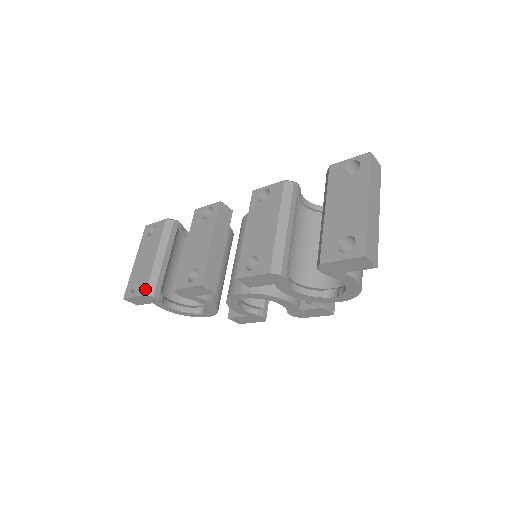
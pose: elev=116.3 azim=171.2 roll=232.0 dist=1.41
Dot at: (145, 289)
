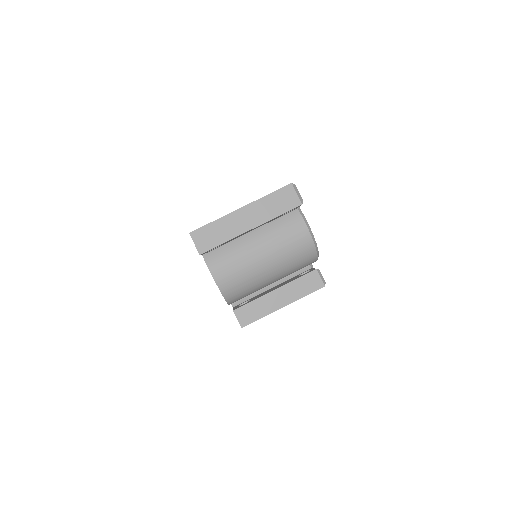
Dot at: occluded
